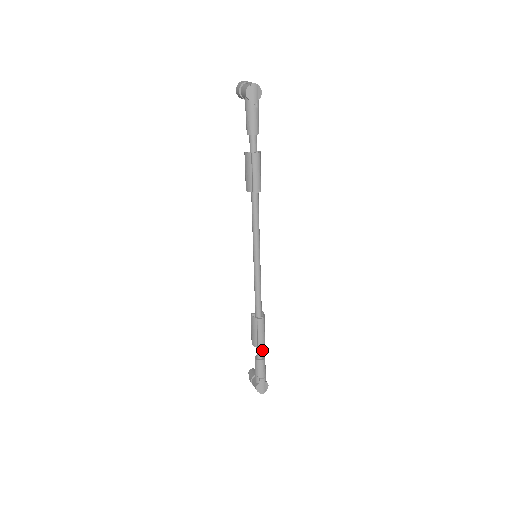
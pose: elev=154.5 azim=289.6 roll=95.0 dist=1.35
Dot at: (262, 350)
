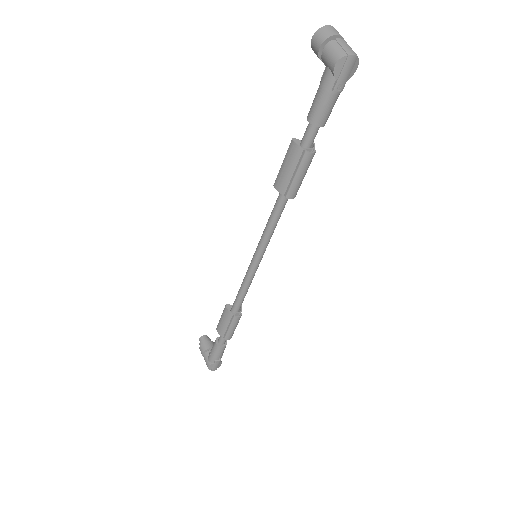
Dot at: occluded
